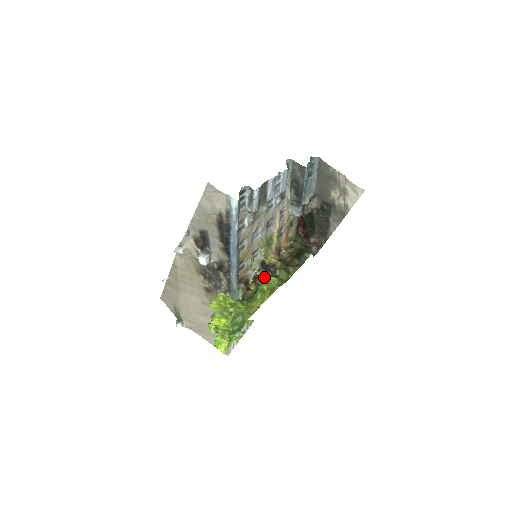
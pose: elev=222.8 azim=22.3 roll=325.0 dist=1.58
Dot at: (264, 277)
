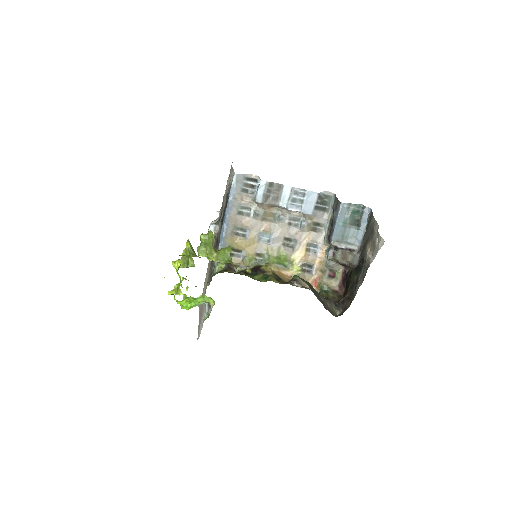
Dot at: (248, 274)
